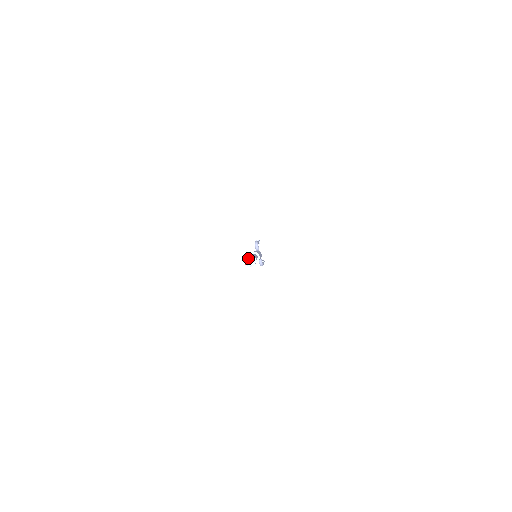
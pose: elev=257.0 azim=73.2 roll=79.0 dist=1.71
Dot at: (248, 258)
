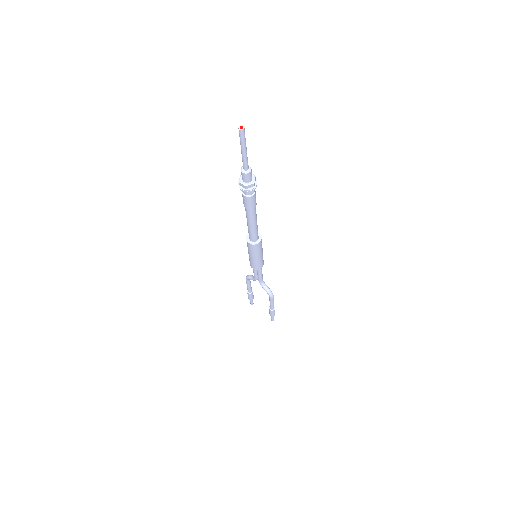
Dot at: (242, 166)
